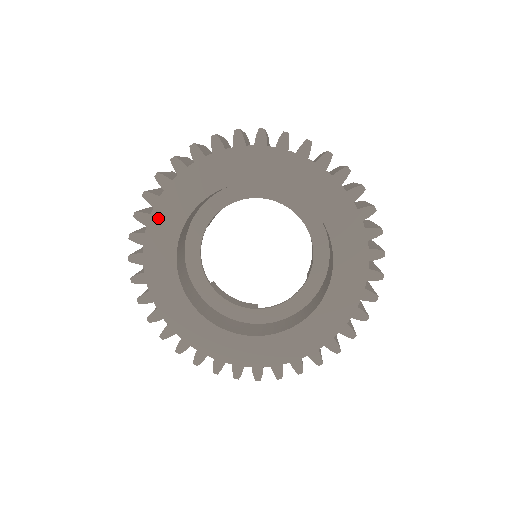
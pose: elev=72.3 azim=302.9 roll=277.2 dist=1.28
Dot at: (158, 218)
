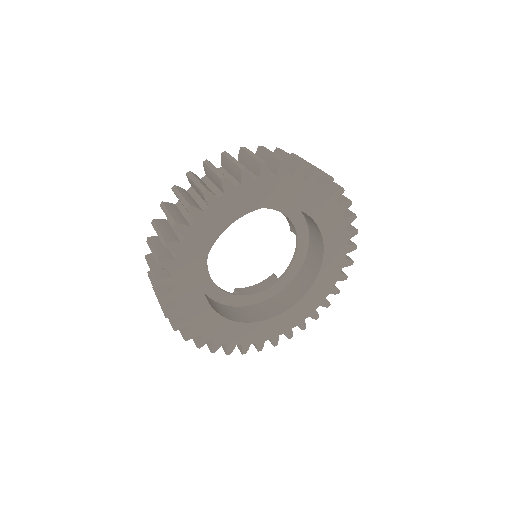
Dot at: (183, 304)
